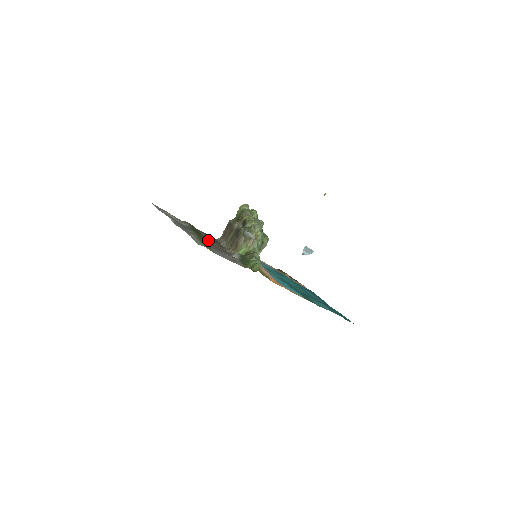
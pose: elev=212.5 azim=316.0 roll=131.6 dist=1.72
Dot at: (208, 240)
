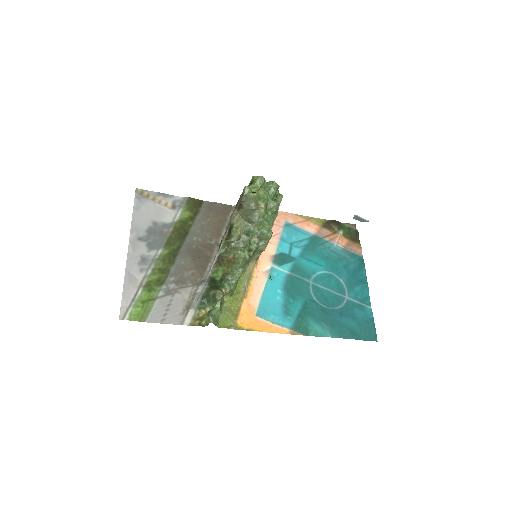
Dot at: (181, 256)
